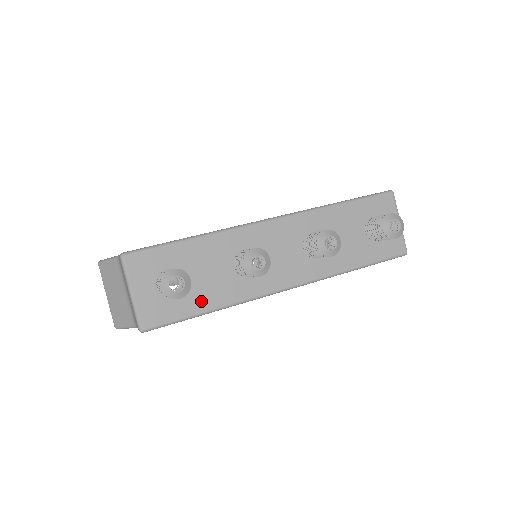
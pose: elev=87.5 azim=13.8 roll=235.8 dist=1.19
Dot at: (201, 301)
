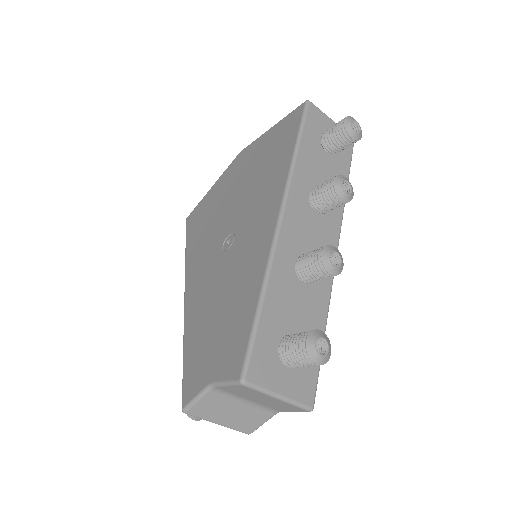
Dot at: occluded
